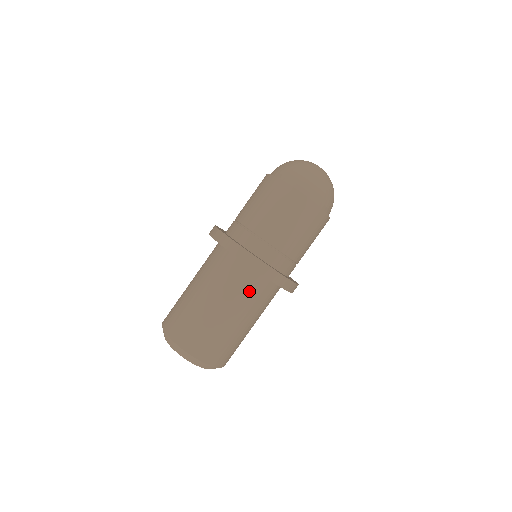
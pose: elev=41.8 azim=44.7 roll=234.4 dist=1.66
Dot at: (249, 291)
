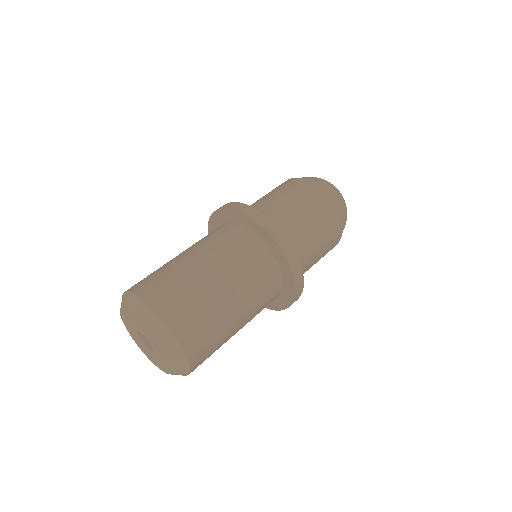
Dot at: (266, 296)
